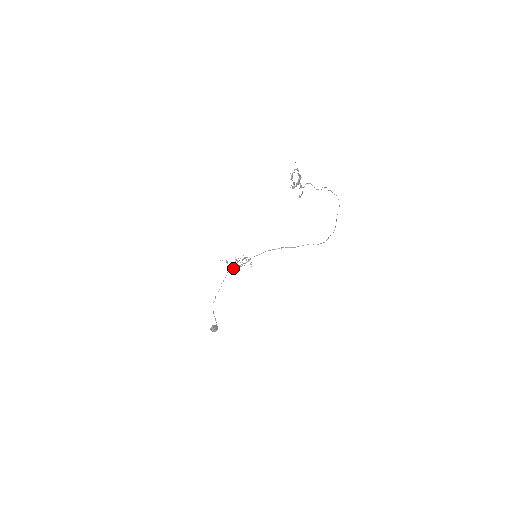
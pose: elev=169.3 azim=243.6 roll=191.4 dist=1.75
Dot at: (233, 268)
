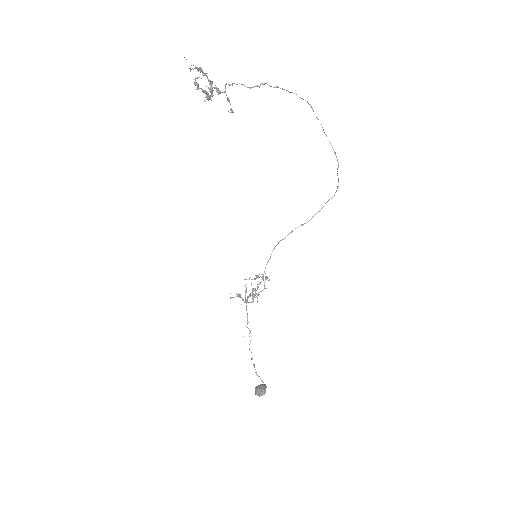
Dot at: (252, 299)
